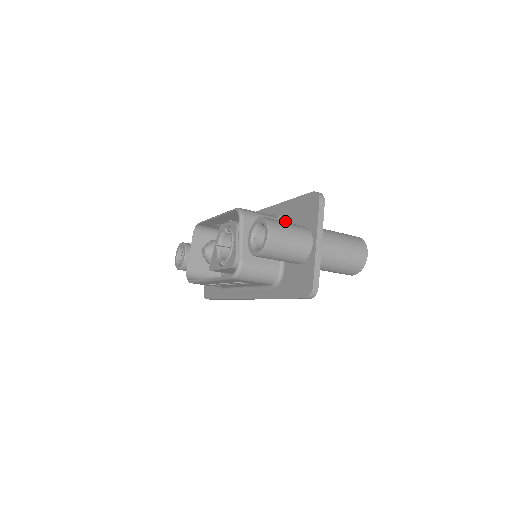
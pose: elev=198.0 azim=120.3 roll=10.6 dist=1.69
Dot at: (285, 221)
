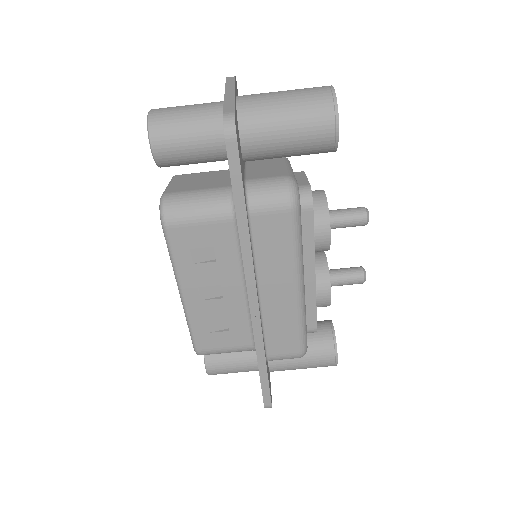
Dot at: occluded
